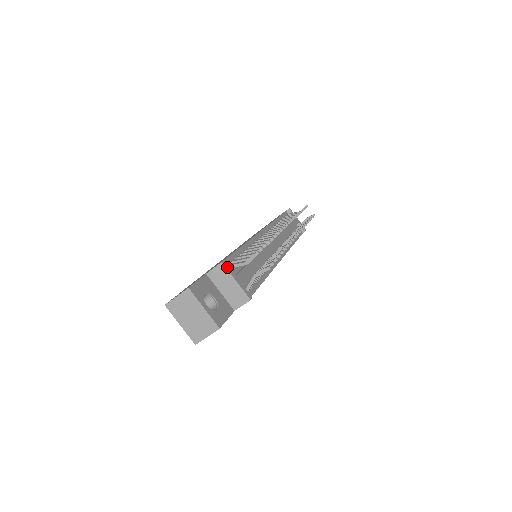
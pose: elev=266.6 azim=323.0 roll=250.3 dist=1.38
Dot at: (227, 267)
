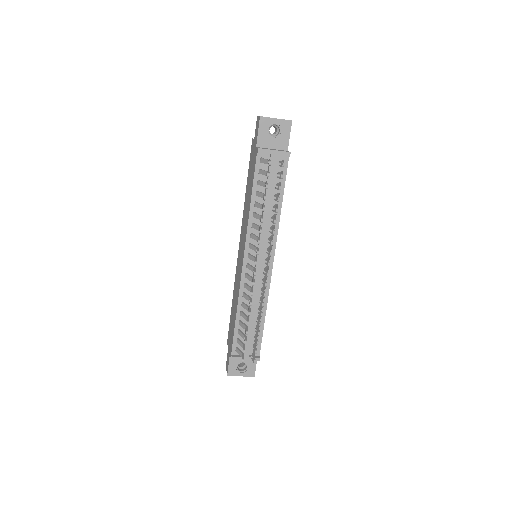
Dot at: (236, 359)
